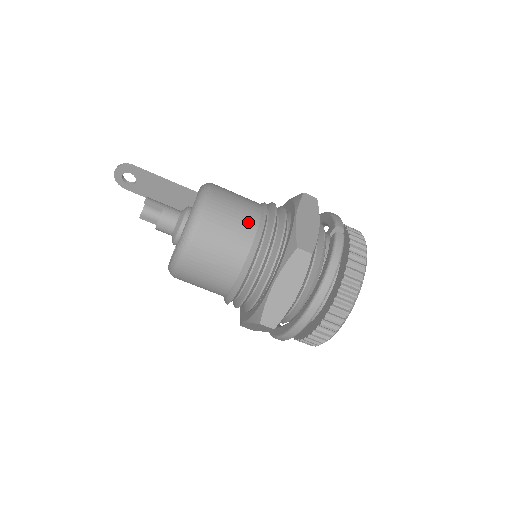
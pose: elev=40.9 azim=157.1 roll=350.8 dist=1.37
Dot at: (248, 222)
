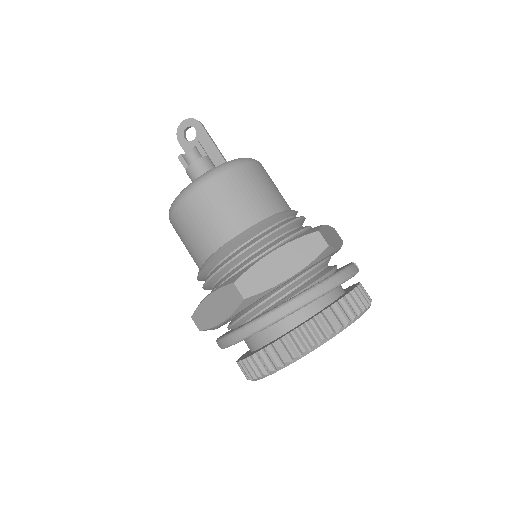
Dot at: (279, 200)
